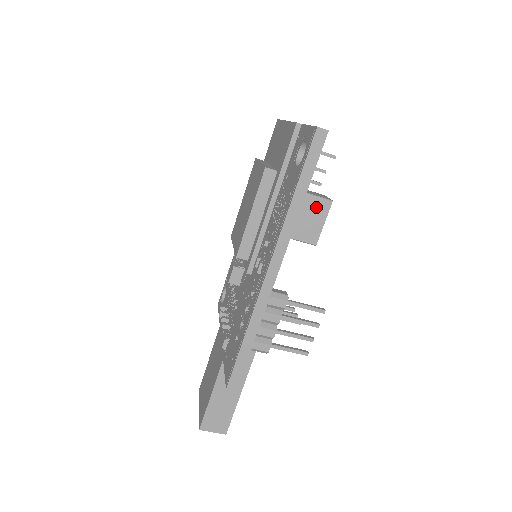
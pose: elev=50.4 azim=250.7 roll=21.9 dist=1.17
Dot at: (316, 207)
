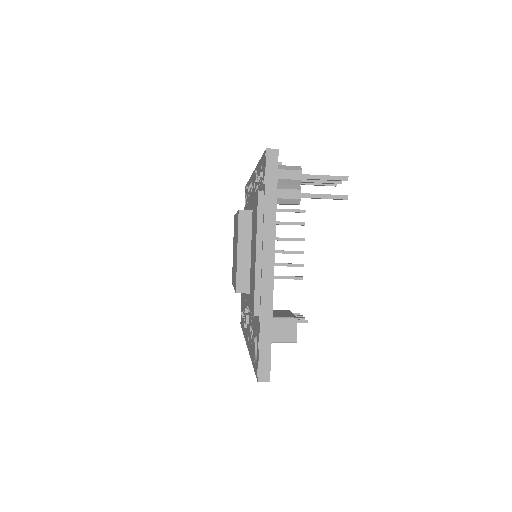
Dot at: occluded
